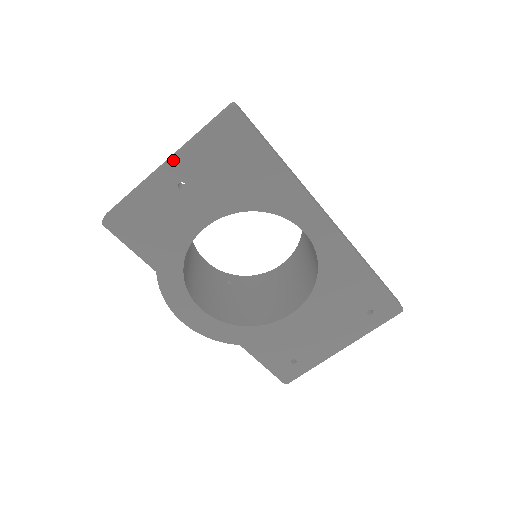
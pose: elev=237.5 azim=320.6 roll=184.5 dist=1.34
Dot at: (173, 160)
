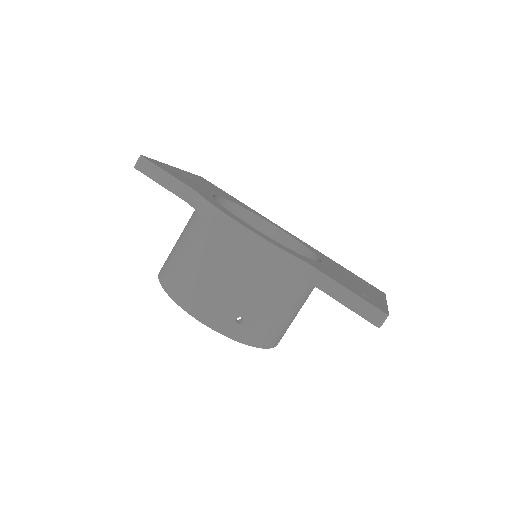
Dot at: (180, 169)
